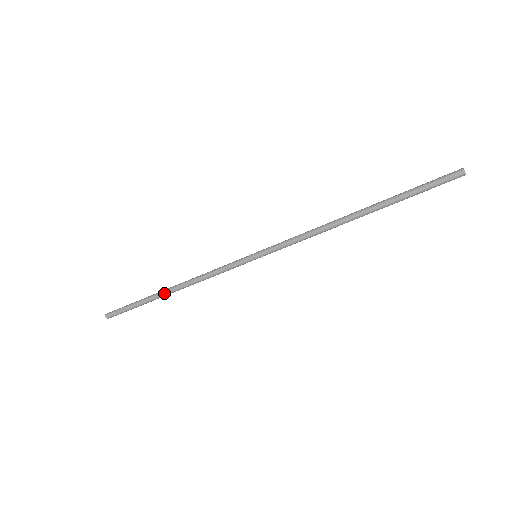
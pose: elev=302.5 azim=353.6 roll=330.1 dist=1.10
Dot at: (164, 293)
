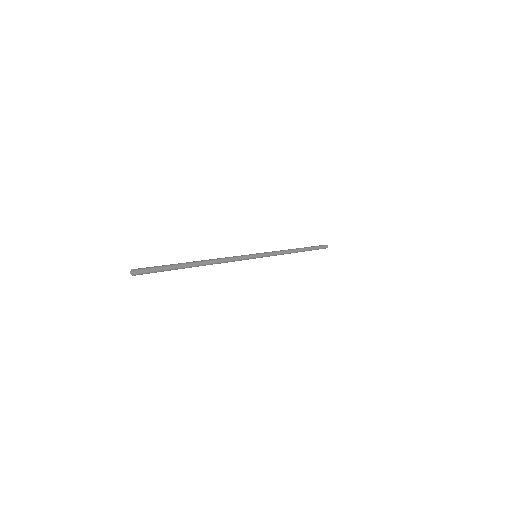
Dot at: (197, 262)
